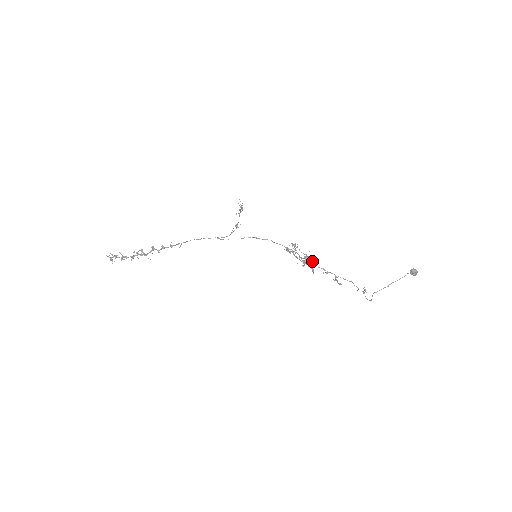
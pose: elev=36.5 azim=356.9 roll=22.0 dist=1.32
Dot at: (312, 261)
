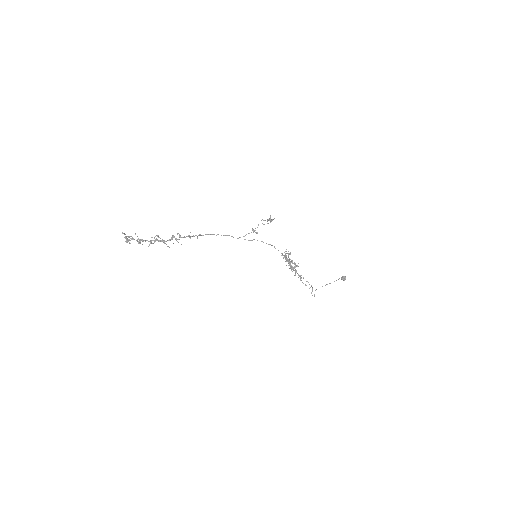
Dot at: (294, 266)
